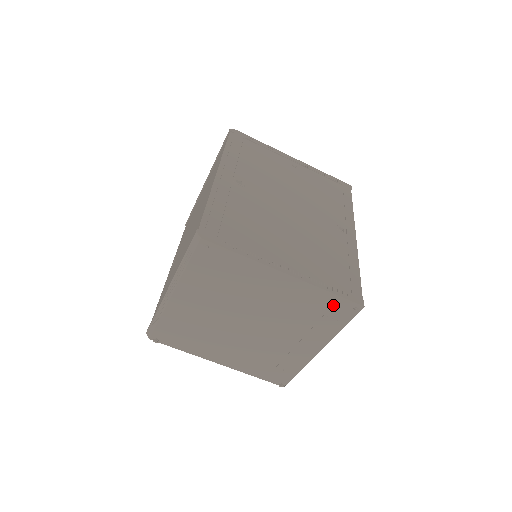
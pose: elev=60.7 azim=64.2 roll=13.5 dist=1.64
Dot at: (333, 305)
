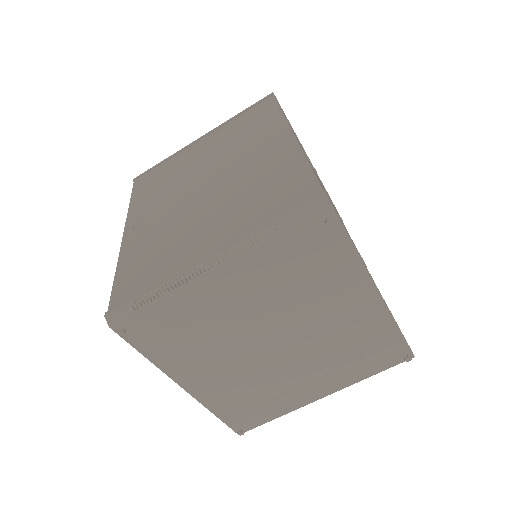
Dot at: (389, 346)
